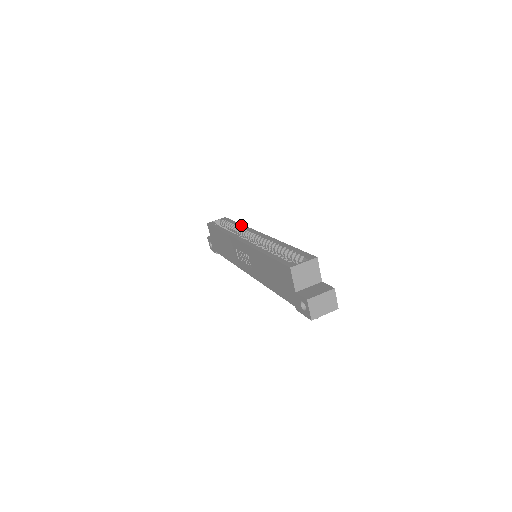
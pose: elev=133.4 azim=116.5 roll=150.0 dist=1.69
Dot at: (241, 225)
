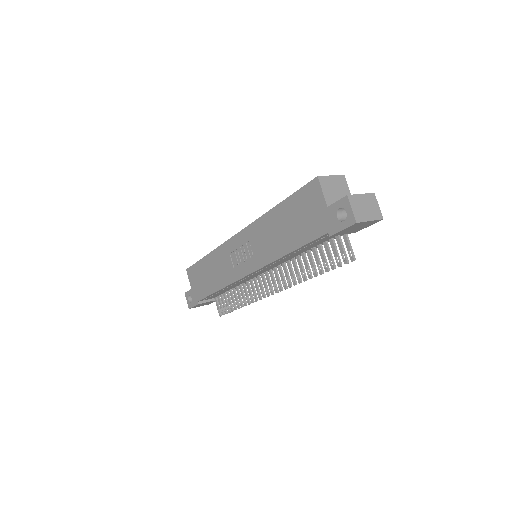
Dot at: occluded
